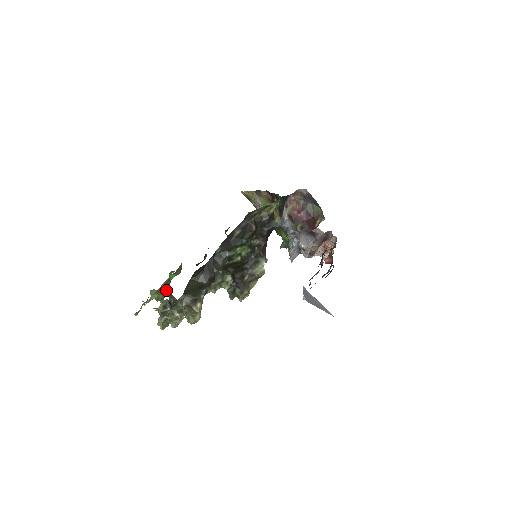
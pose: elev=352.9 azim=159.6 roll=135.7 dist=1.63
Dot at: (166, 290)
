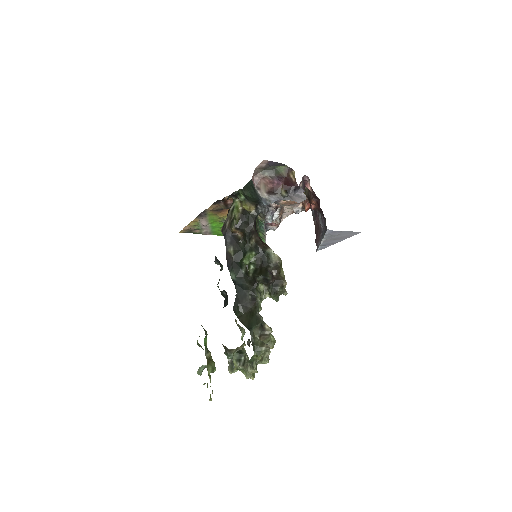
Dot at: (211, 357)
